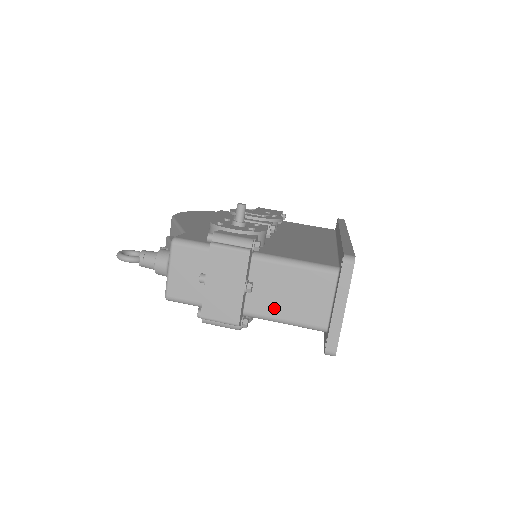
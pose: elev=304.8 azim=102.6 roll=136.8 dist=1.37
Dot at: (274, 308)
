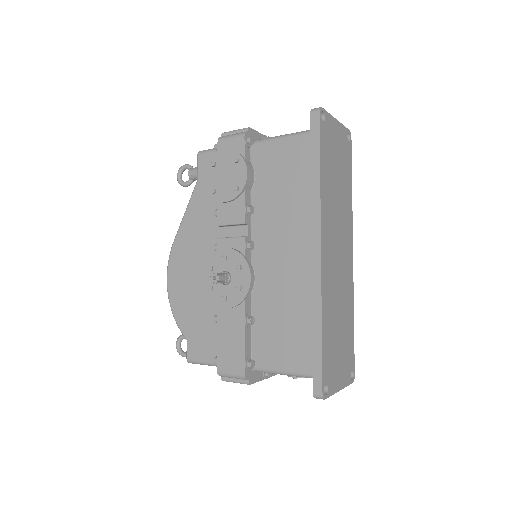
Dot at: occluded
